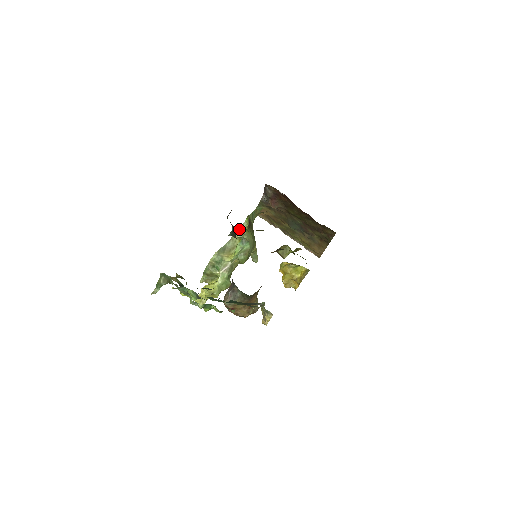
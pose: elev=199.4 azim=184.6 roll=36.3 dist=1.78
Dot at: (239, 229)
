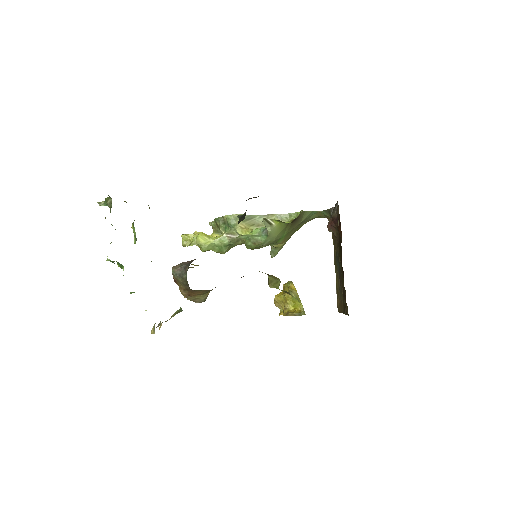
Dot at: (285, 214)
